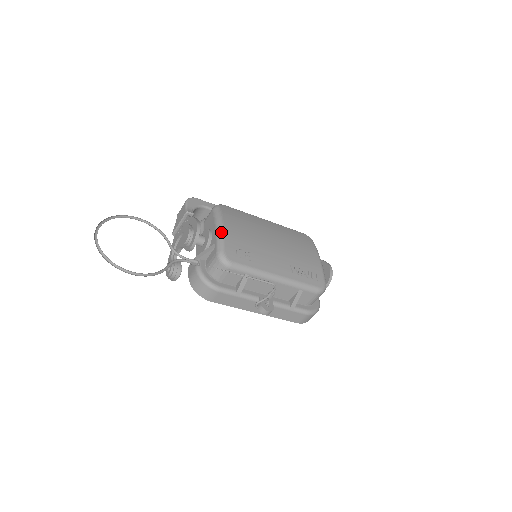
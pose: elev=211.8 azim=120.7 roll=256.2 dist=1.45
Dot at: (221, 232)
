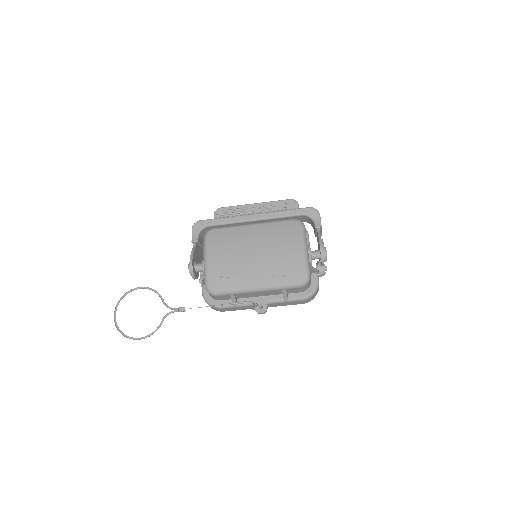
Dot at: (205, 266)
